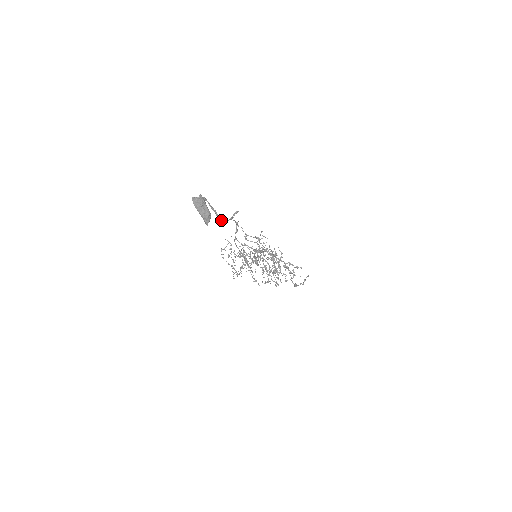
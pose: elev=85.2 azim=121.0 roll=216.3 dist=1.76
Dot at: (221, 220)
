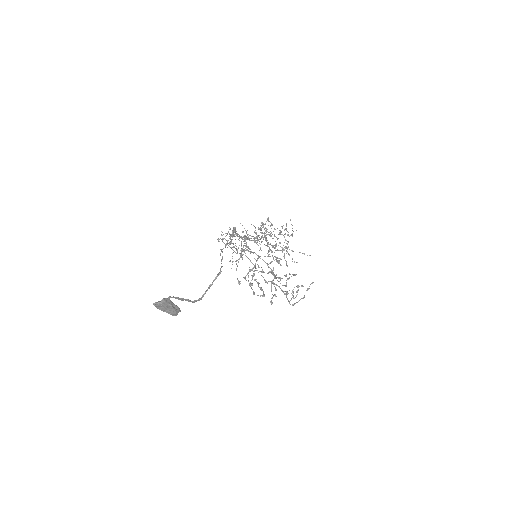
Dot at: (195, 301)
